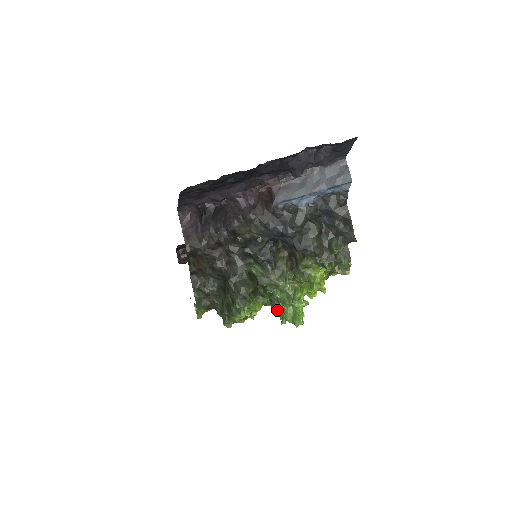
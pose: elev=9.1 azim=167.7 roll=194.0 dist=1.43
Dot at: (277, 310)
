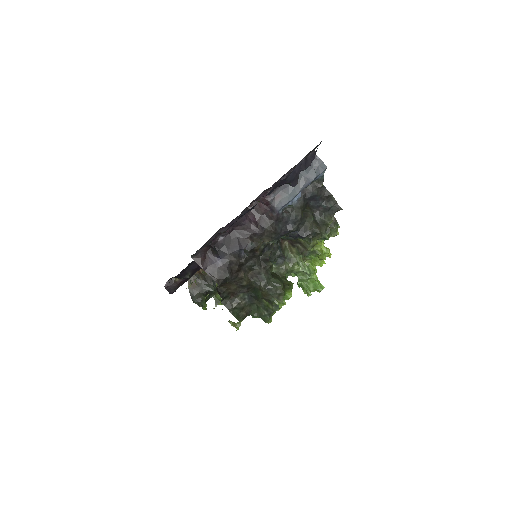
Dot at: occluded
